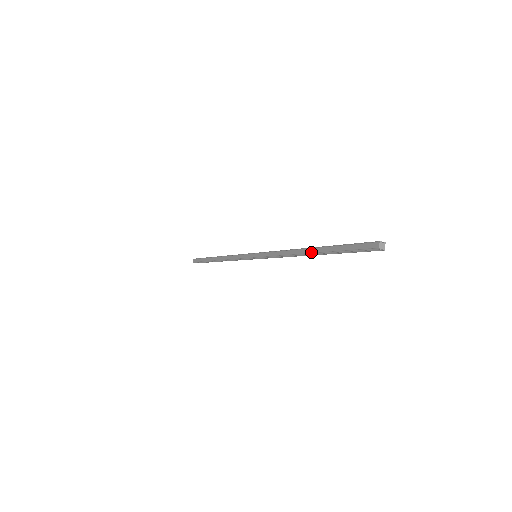
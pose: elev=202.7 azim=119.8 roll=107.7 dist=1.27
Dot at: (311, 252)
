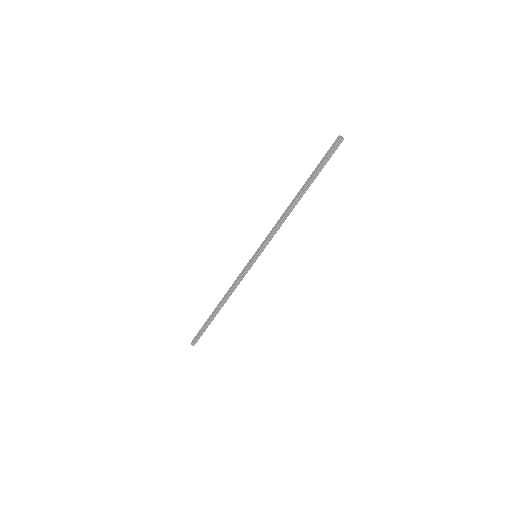
Dot at: (300, 193)
